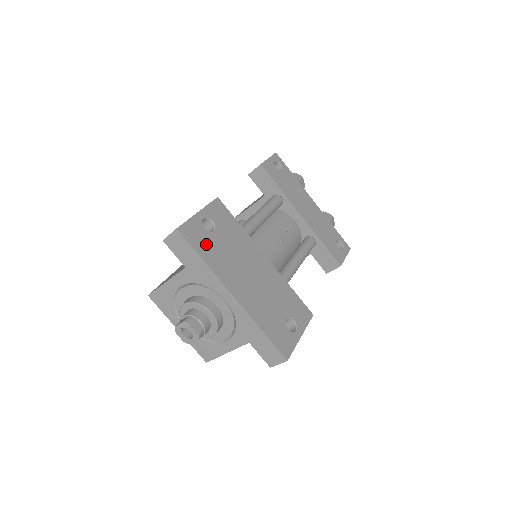
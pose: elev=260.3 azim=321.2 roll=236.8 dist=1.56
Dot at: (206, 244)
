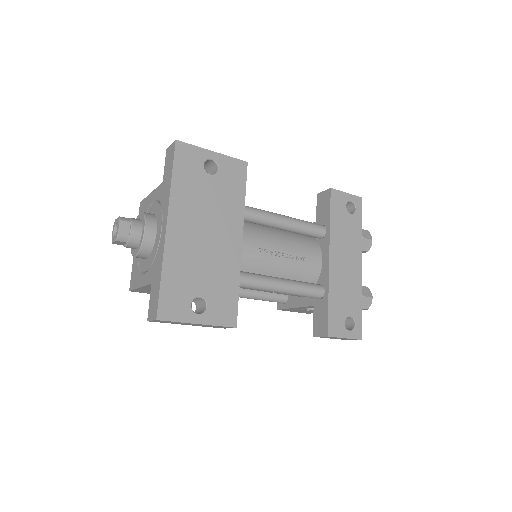
Dot at: (190, 173)
